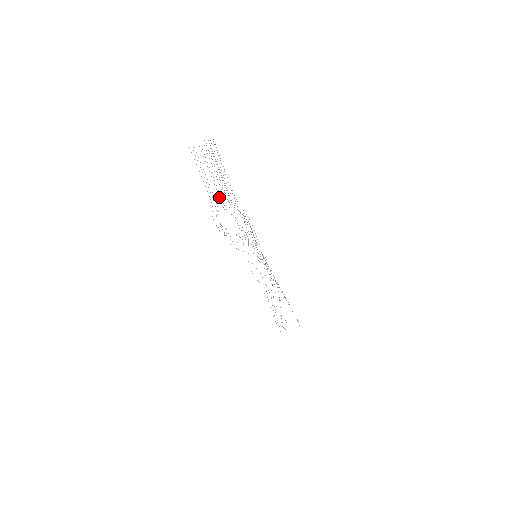
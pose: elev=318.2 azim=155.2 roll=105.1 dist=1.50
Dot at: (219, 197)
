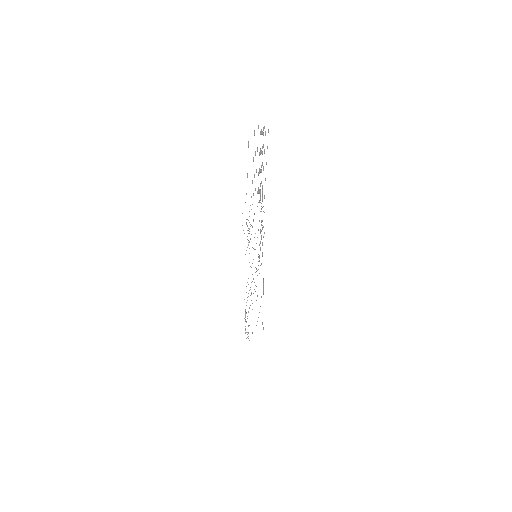
Dot at: occluded
